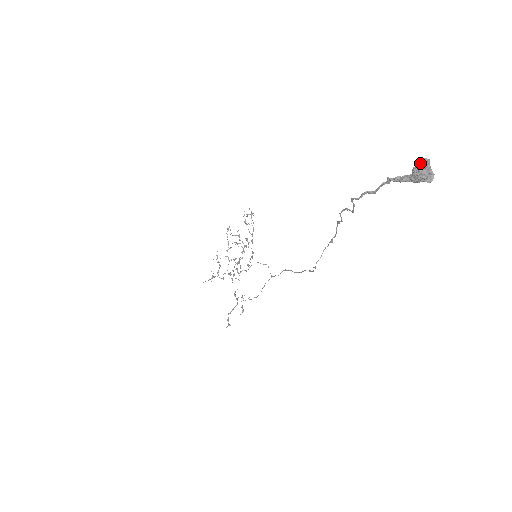
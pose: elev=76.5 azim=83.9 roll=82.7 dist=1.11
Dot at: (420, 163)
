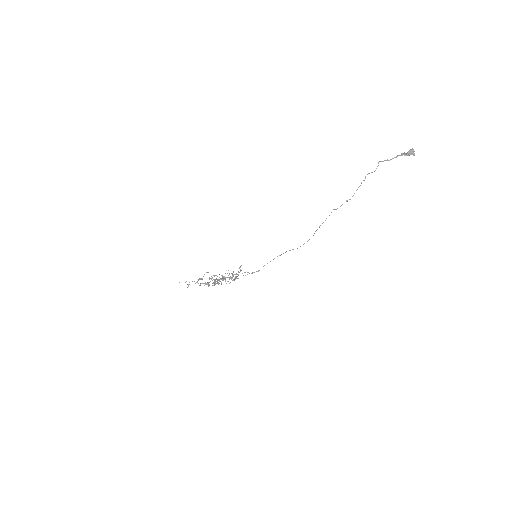
Dot at: (411, 151)
